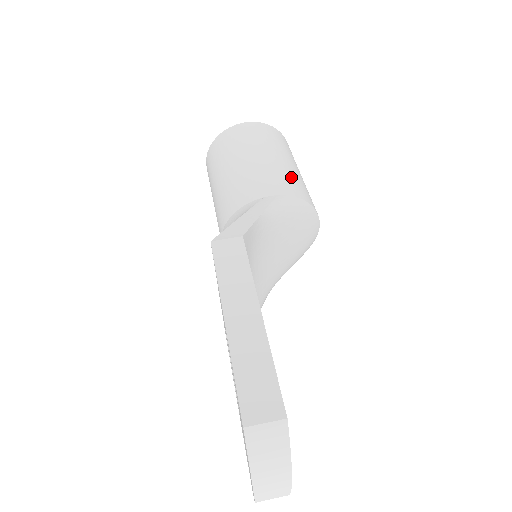
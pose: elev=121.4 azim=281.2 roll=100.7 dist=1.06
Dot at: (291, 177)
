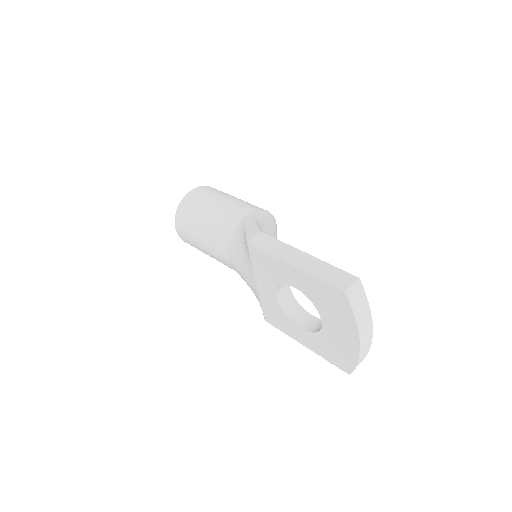
Dot at: (247, 203)
